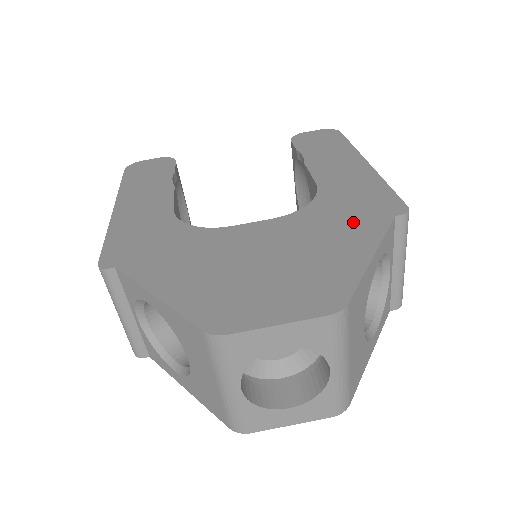
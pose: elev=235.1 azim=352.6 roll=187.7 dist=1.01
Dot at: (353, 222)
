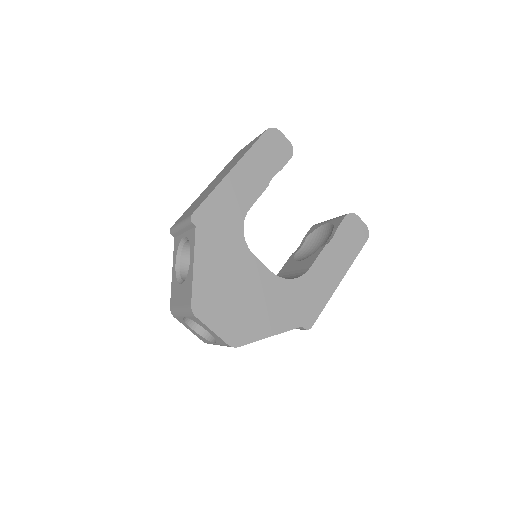
Dot at: (288, 311)
